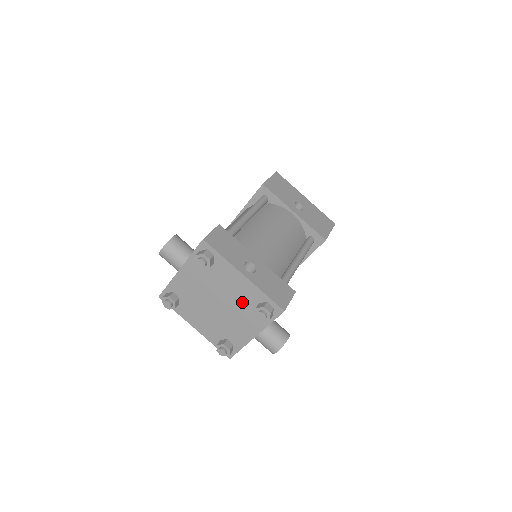
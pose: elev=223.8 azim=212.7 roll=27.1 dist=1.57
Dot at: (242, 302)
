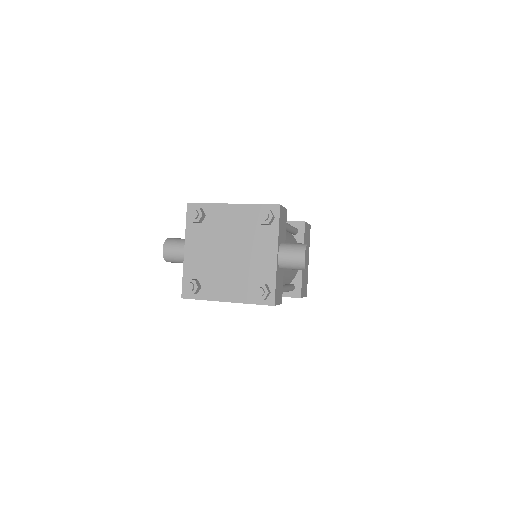
Dot at: (246, 230)
